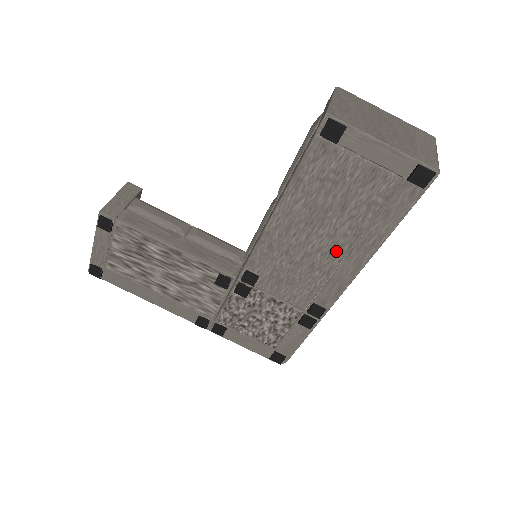
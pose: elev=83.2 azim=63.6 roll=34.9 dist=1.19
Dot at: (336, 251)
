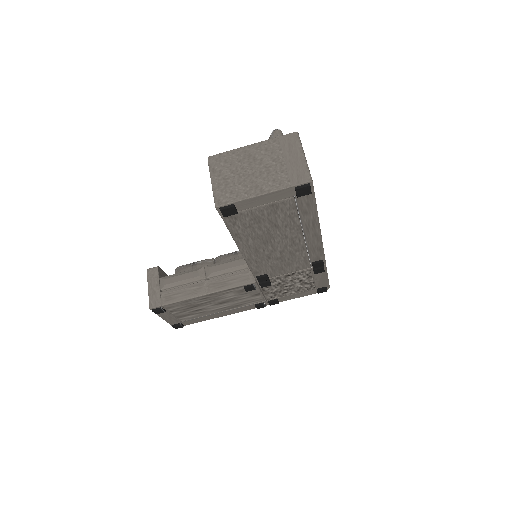
Dot at: (296, 240)
